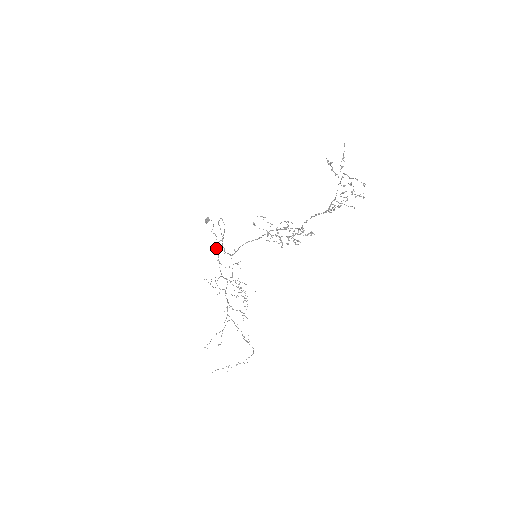
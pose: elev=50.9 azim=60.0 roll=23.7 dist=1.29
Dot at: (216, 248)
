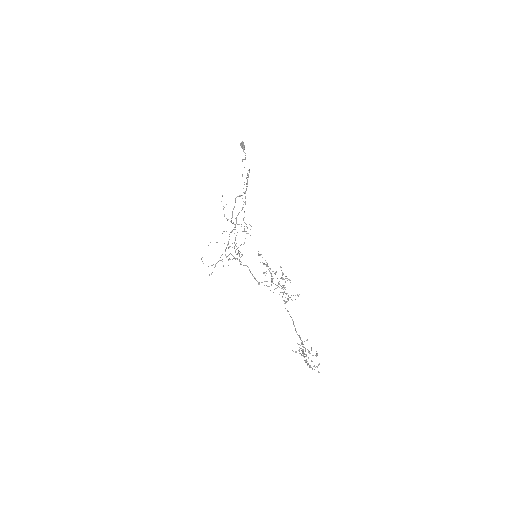
Dot at: (235, 200)
